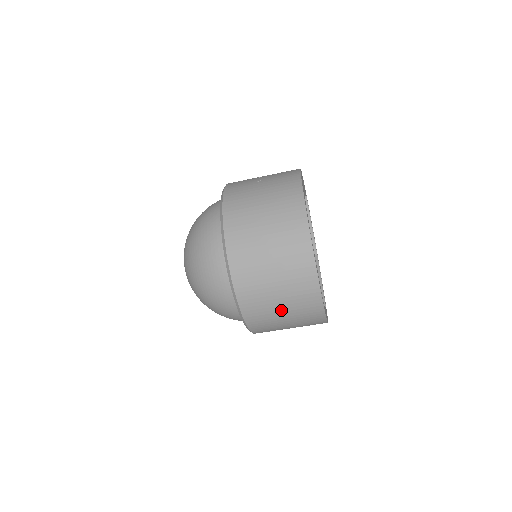
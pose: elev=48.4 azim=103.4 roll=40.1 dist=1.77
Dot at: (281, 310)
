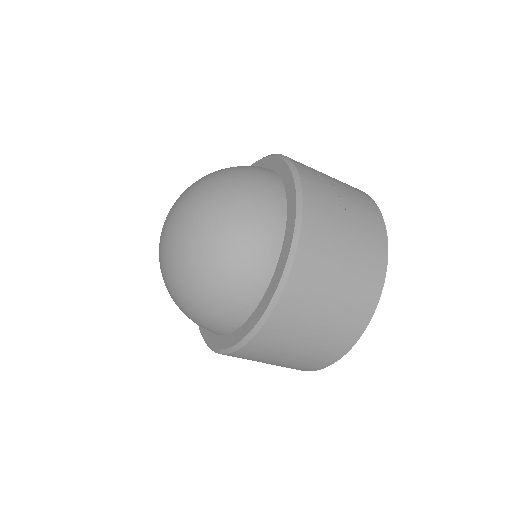
Dot at: occluded
